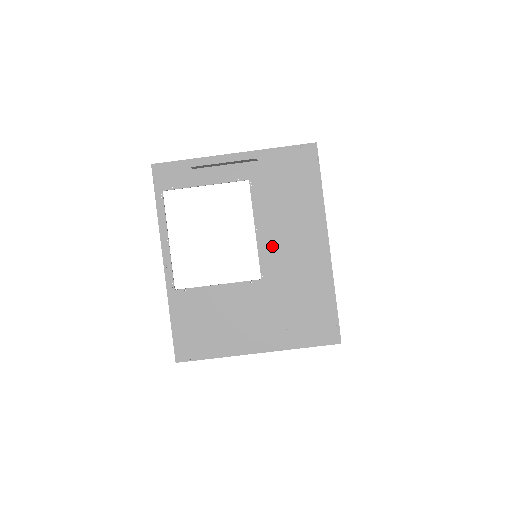
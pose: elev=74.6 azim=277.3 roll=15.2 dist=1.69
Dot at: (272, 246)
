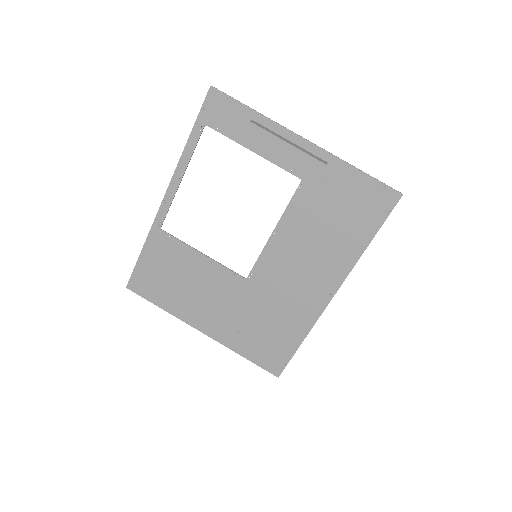
Dot at: (278, 259)
